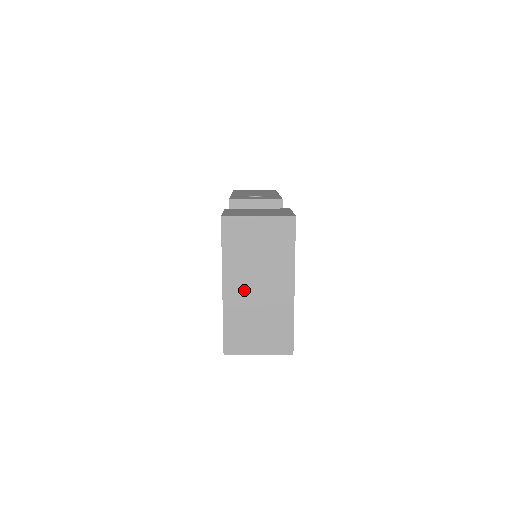
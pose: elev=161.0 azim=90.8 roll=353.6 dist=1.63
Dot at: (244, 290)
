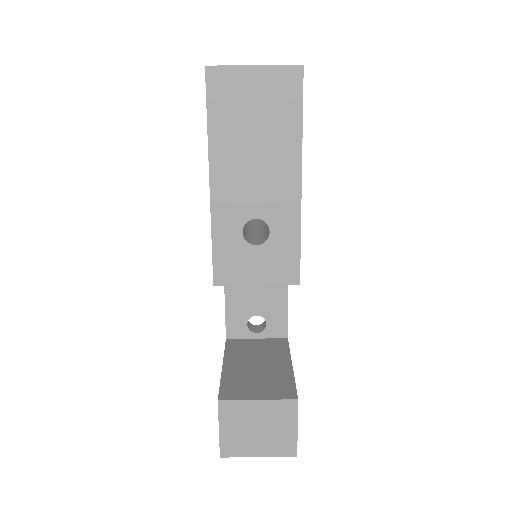
Dot at: occluded
